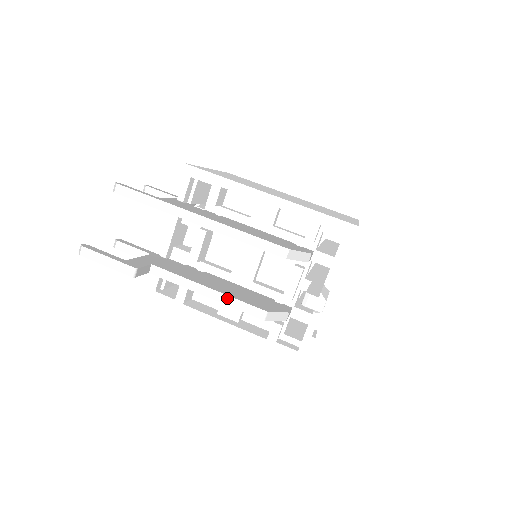
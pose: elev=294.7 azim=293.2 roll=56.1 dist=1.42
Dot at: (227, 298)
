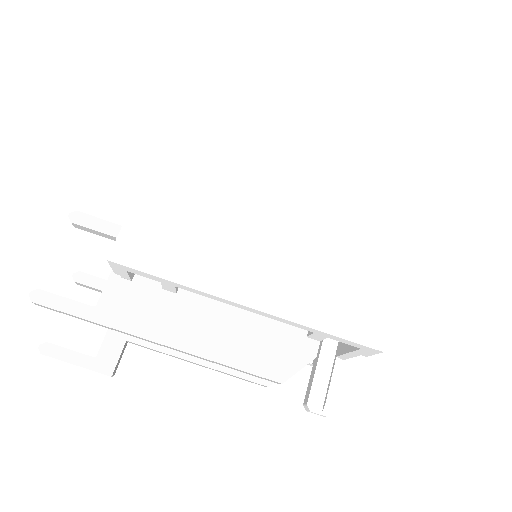
Dot at: (222, 372)
